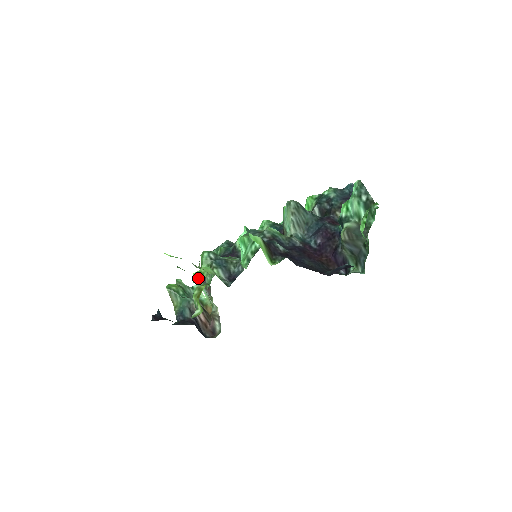
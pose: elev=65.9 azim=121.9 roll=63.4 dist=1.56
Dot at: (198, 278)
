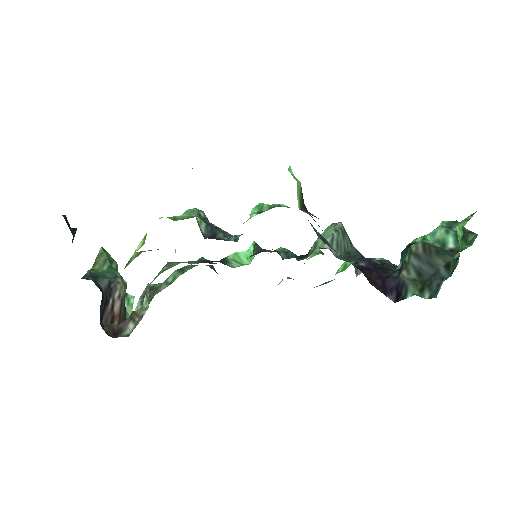
Dot at: occluded
